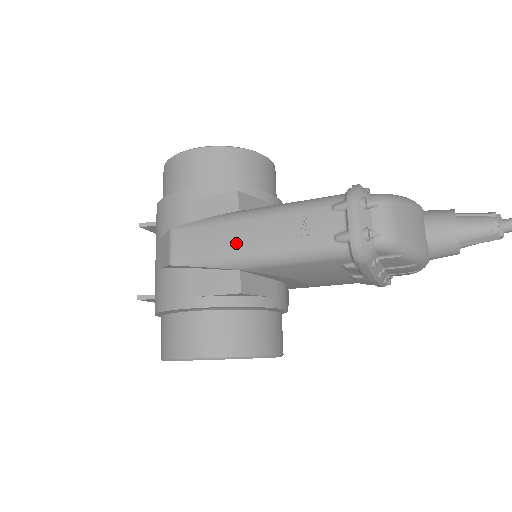
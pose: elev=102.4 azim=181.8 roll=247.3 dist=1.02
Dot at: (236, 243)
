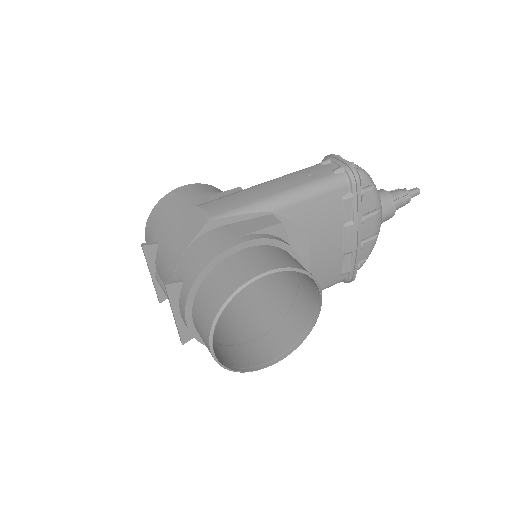
Dot at: (263, 193)
